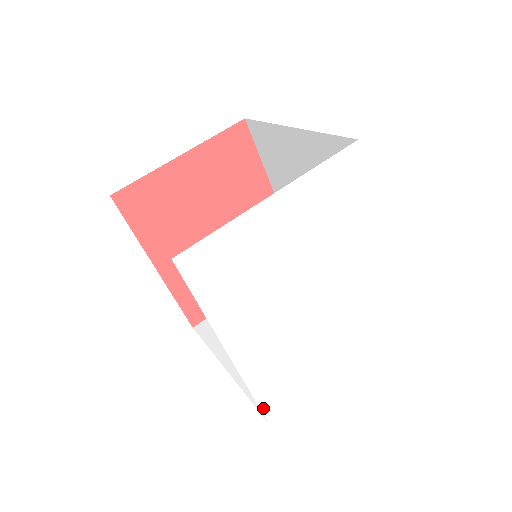
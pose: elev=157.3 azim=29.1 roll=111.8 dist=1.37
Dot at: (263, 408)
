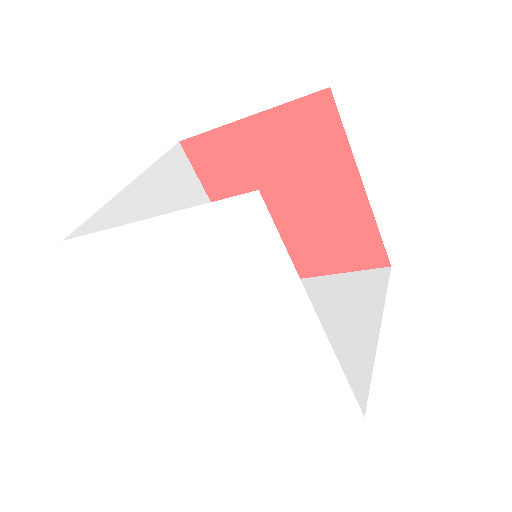
Dot at: (179, 395)
